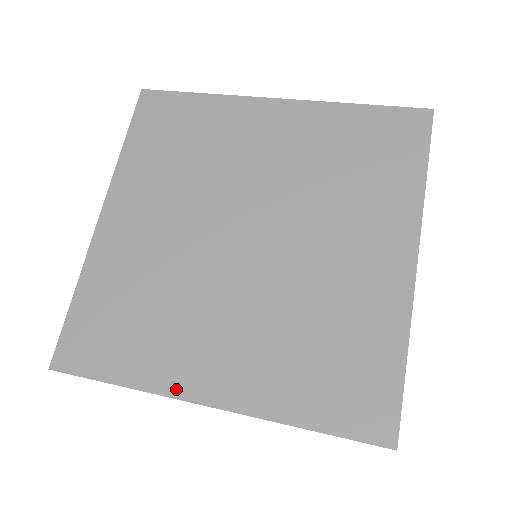
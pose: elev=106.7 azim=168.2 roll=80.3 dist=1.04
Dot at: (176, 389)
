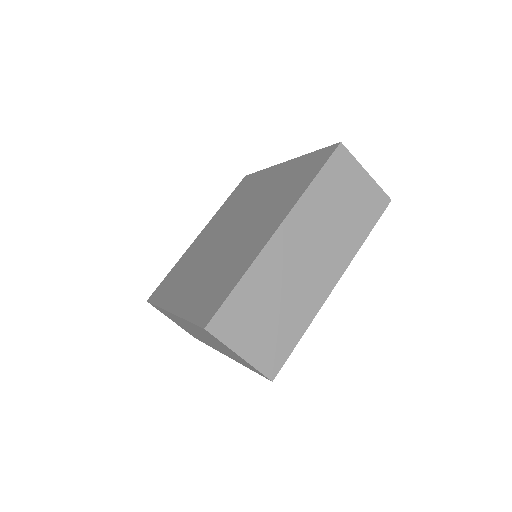
Dot at: (167, 305)
